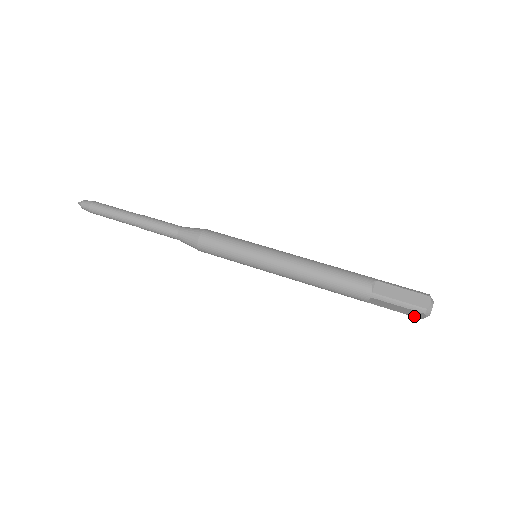
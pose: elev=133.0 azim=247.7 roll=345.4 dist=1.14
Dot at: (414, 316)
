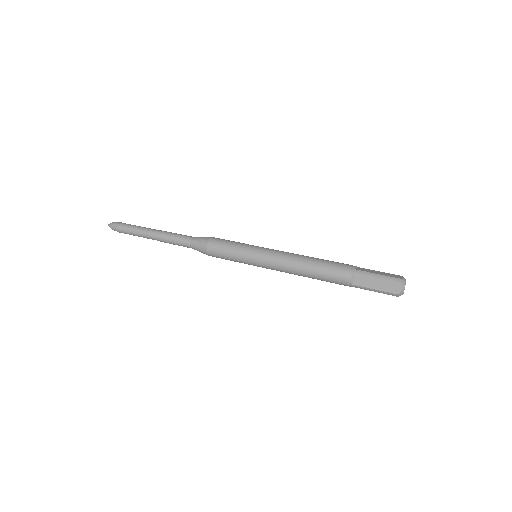
Dot at: (391, 292)
